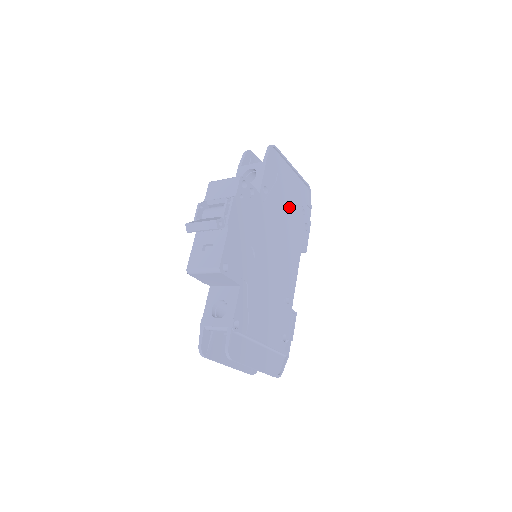
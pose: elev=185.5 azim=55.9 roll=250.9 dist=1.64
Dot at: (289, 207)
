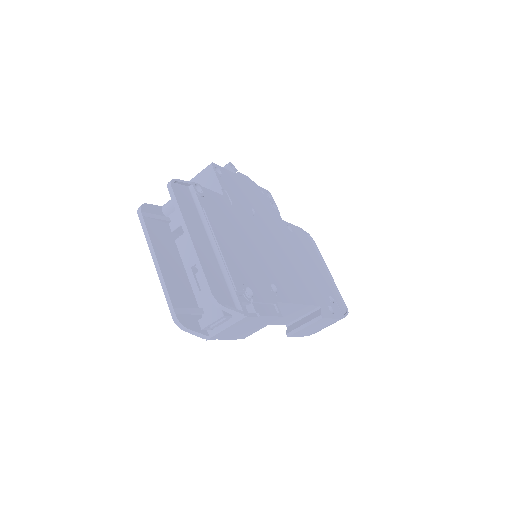
Dot at: (313, 270)
